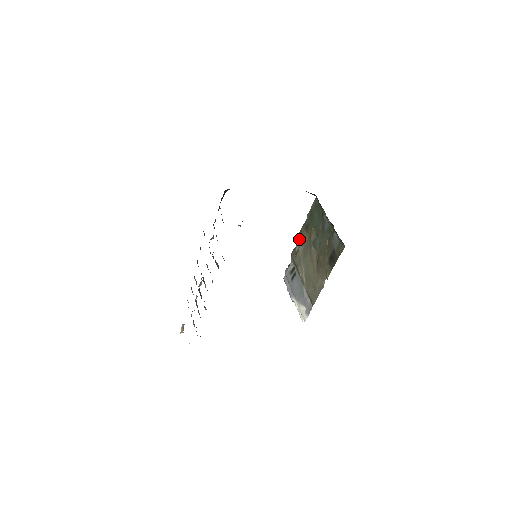
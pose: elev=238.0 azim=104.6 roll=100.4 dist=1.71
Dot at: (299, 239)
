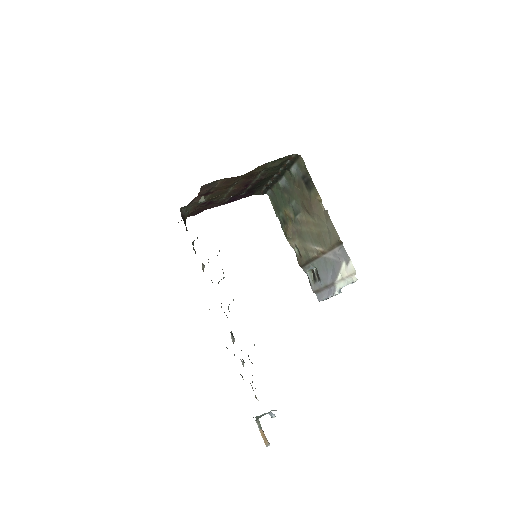
Dot at: (290, 241)
